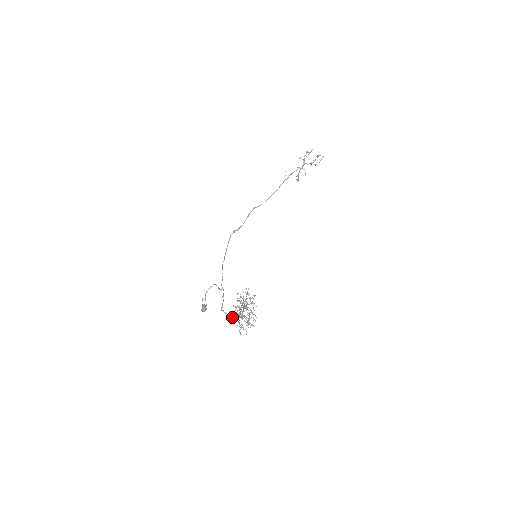
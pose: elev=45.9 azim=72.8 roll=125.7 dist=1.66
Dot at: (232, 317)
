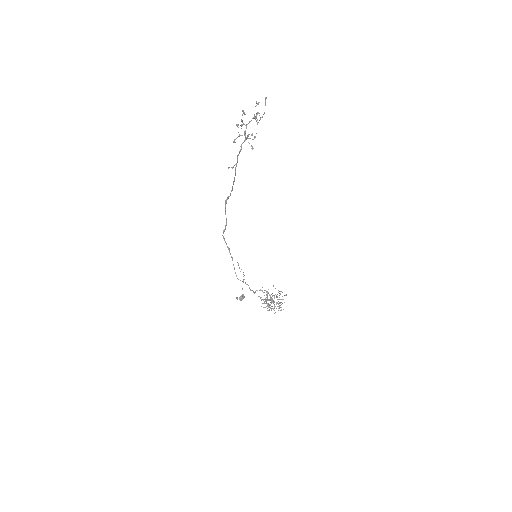
Dot at: occluded
